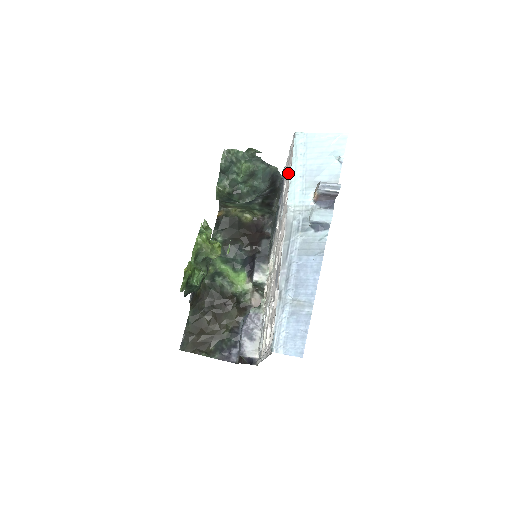
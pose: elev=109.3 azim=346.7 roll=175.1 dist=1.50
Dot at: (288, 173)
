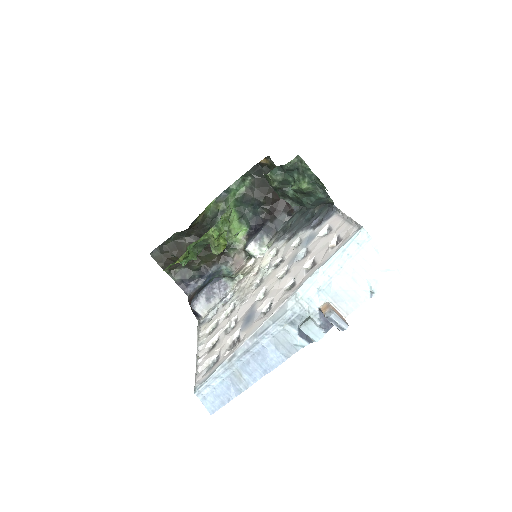
Dot at: (332, 234)
